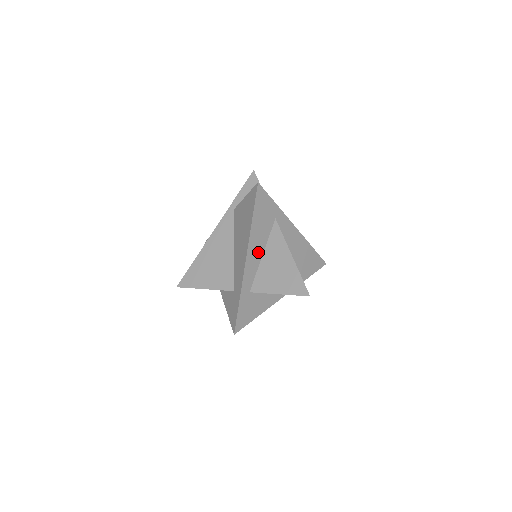
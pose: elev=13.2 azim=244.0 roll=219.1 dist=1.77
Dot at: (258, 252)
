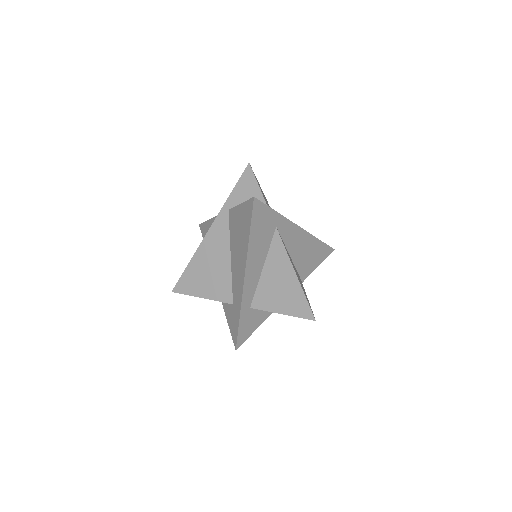
Dot at: (258, 267)
